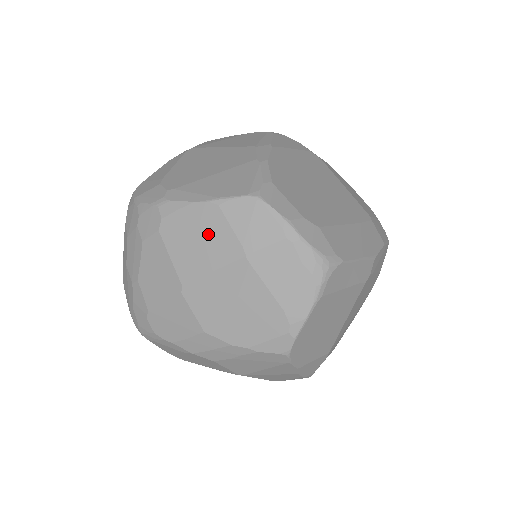
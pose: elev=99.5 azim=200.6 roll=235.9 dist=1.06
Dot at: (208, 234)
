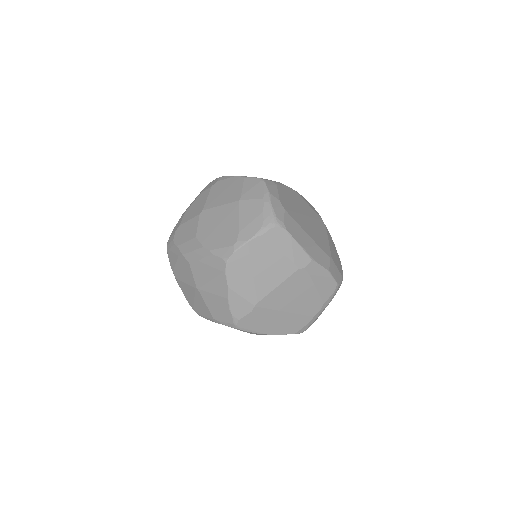
Dot at: (231, 189)
